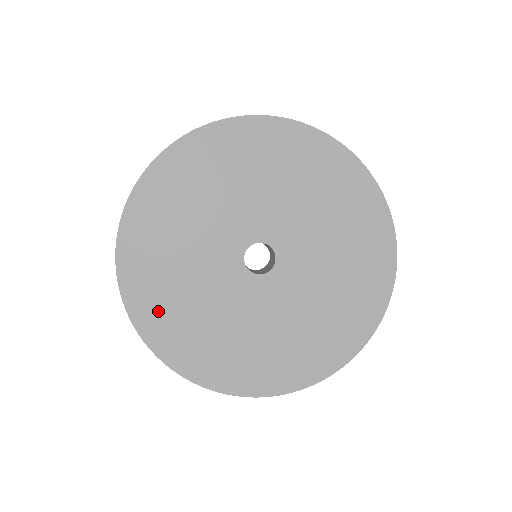
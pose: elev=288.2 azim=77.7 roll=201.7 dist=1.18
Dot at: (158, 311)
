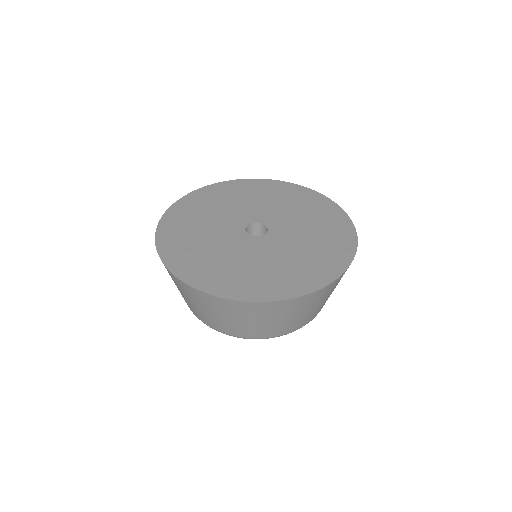
Dot at: (176, 239)
